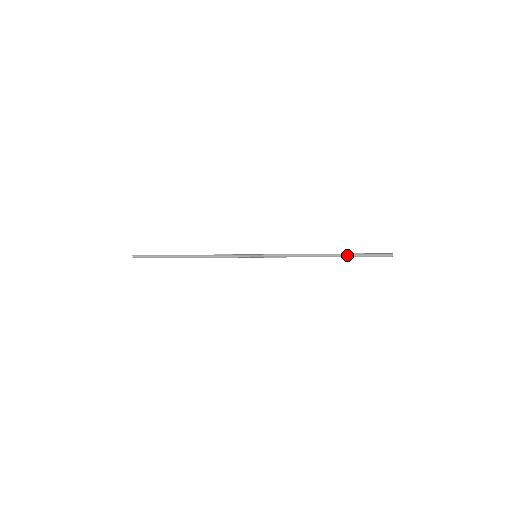
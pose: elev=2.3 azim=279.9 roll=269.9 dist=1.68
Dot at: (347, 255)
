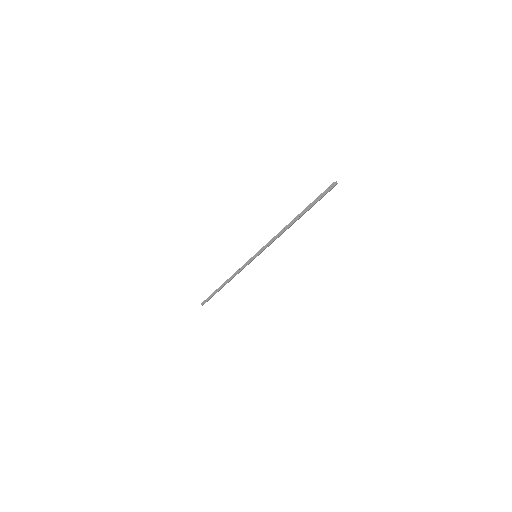
Dot at: occluded
